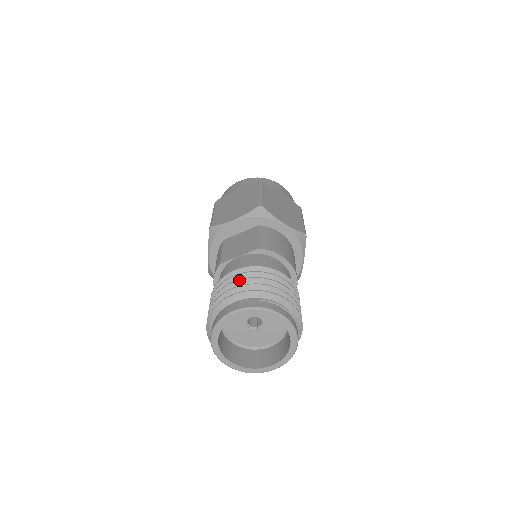
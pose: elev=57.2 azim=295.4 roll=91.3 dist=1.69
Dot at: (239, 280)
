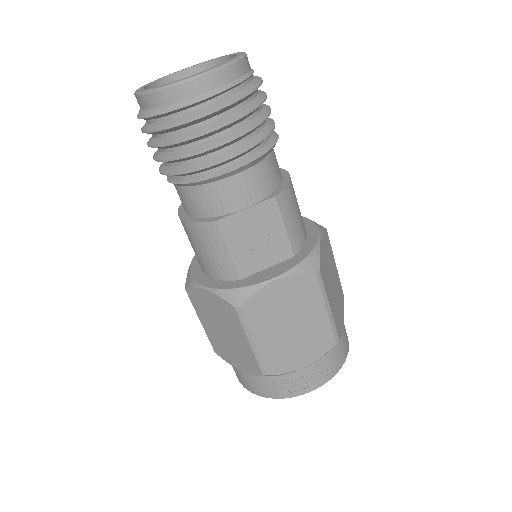
Dot at: occluded
